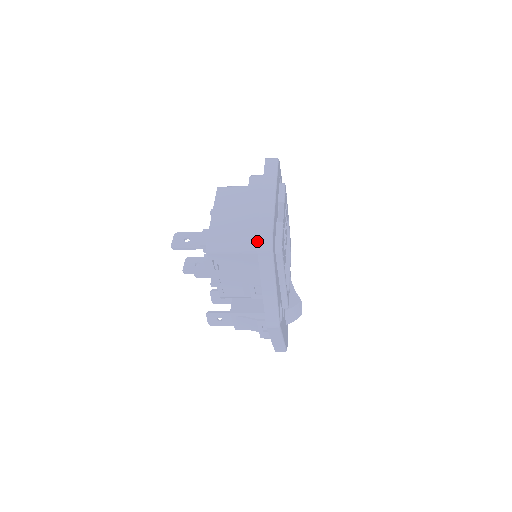
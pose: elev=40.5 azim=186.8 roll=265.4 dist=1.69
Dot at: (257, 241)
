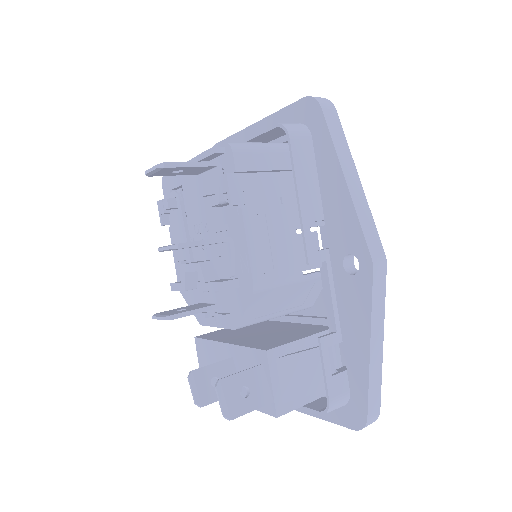
Dot at: (312, 97)
